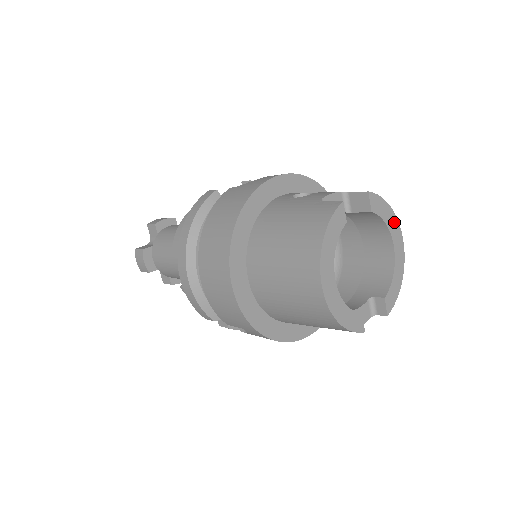
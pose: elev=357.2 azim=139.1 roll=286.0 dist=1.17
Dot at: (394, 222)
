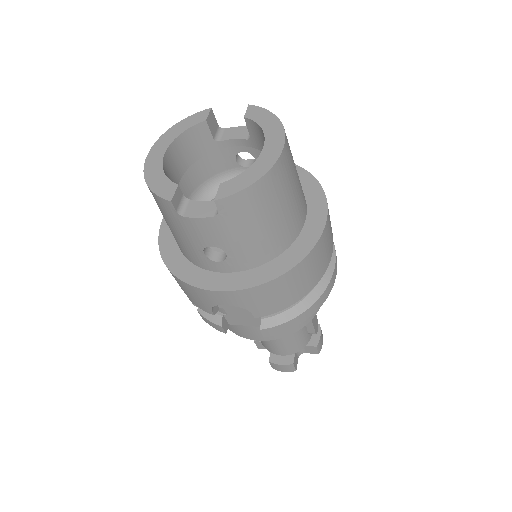
Dot at: (276, 128)
